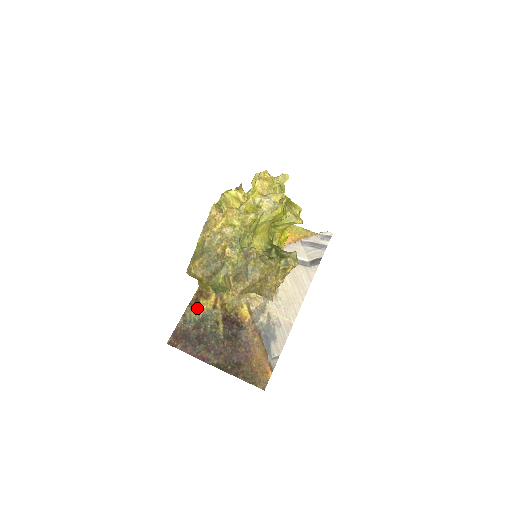
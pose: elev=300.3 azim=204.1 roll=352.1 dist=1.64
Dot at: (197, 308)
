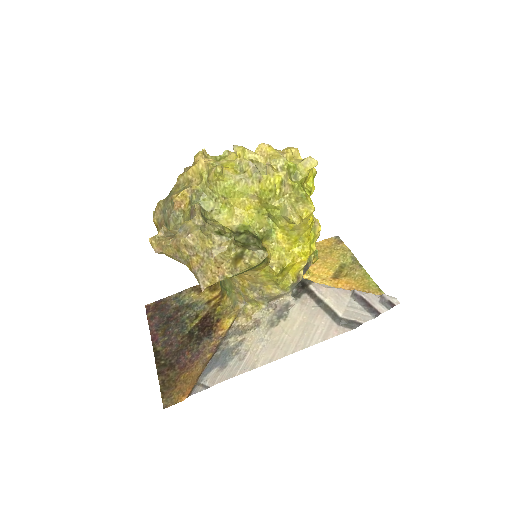
Dot at: (196, 294)
